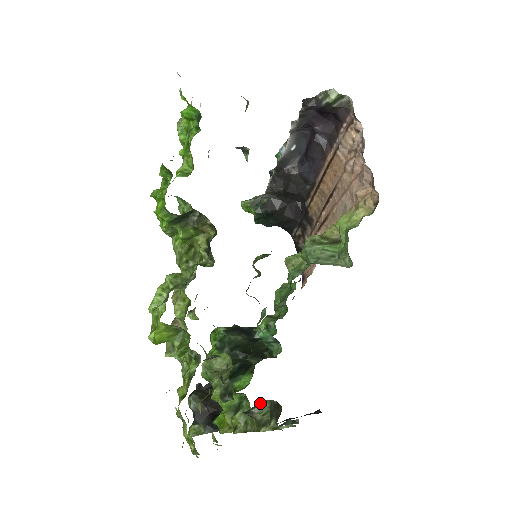
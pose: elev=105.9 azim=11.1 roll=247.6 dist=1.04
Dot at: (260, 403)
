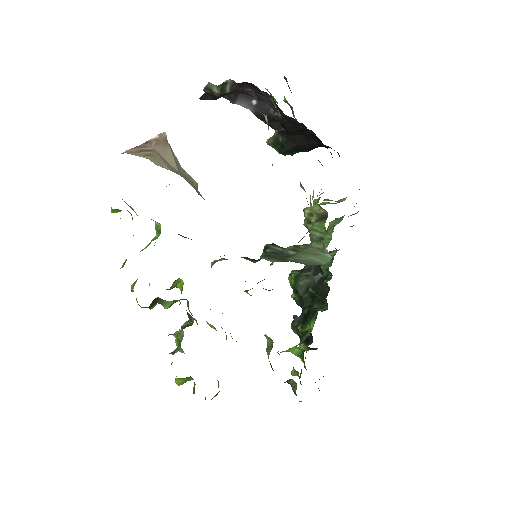
Dot at: (289, 379)
